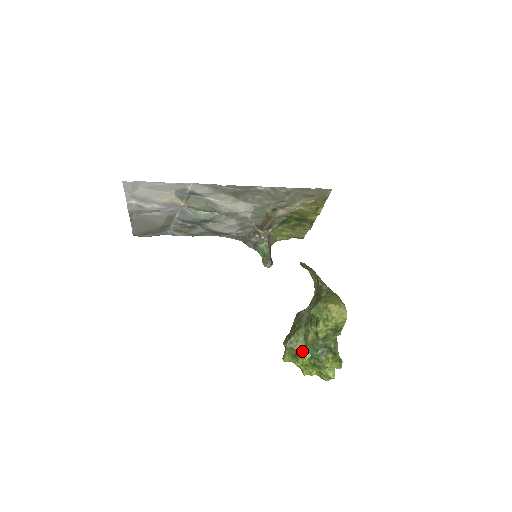
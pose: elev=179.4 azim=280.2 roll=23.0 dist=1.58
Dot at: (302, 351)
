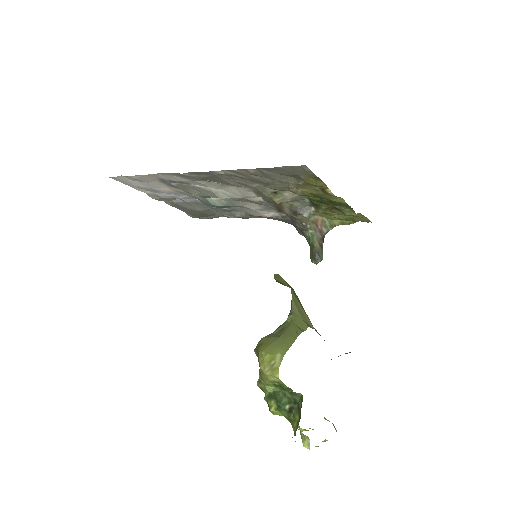
Dot at: (270, 397)
